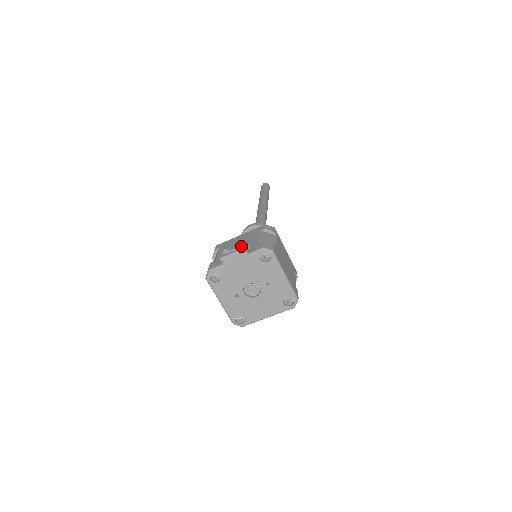
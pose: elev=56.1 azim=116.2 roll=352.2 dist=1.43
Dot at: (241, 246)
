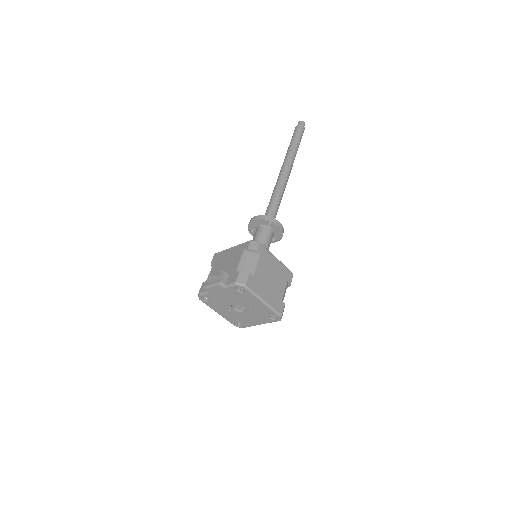
Dot at: (219, 277)
